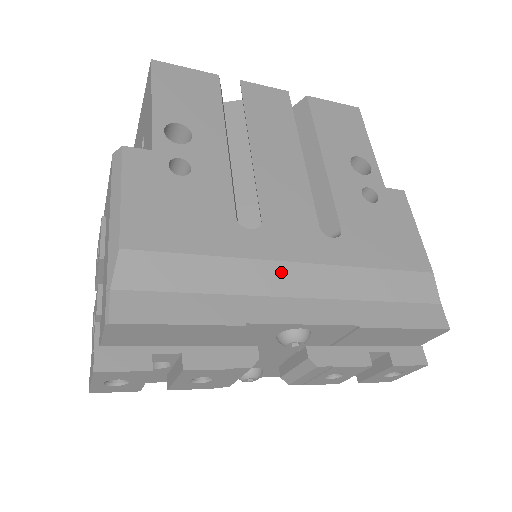
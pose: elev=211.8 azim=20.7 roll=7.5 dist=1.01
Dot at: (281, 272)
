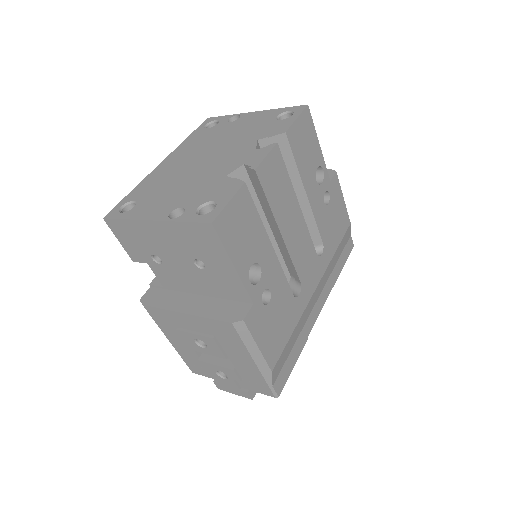
Dot at: (312, 300)
